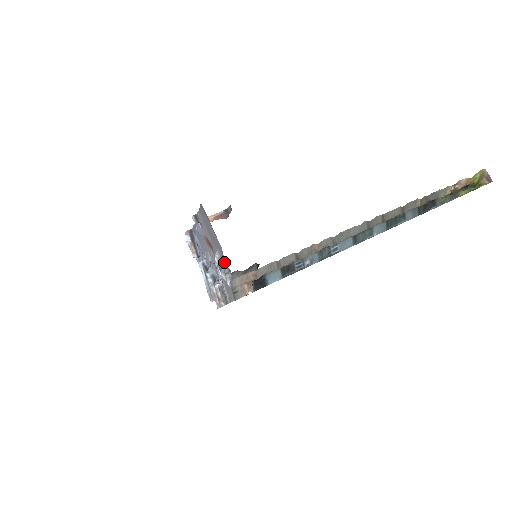
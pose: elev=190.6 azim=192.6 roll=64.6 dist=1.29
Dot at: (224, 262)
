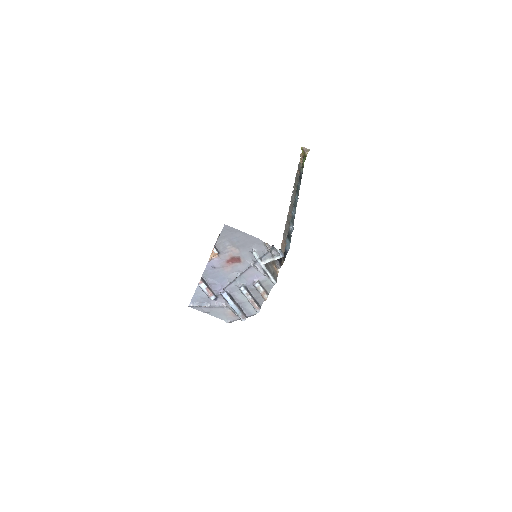
Dot at: (267, 244)
